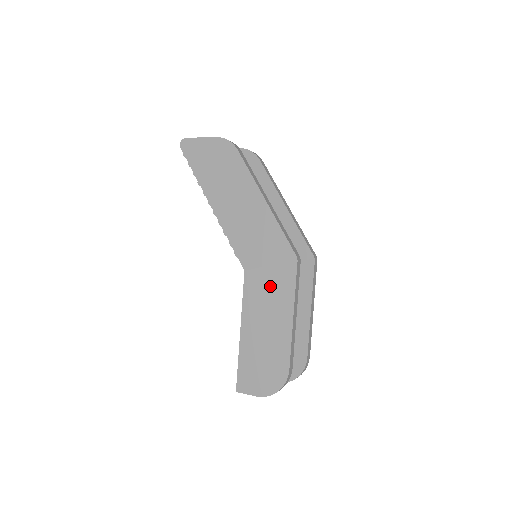
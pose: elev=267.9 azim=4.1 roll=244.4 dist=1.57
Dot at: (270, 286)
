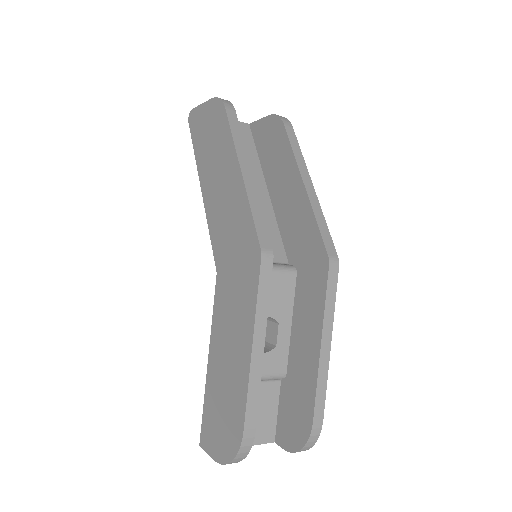
Dot at: (235, 295)
